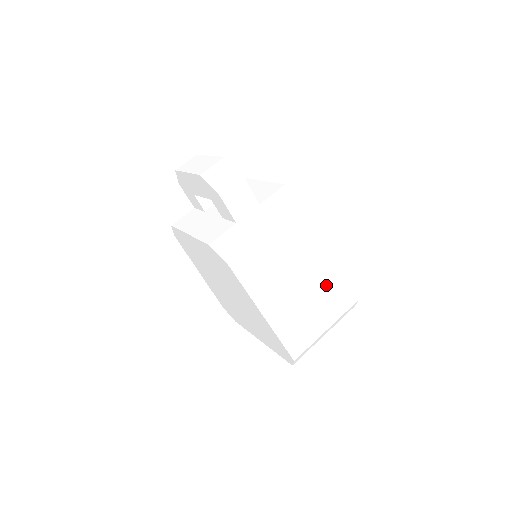
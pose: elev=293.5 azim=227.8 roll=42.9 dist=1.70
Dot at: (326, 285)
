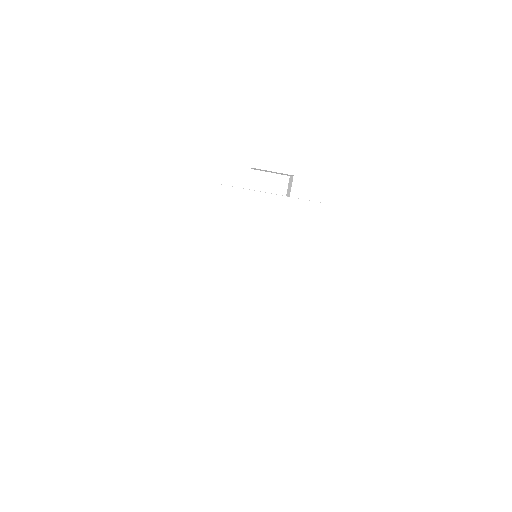
Dot at: occluded
